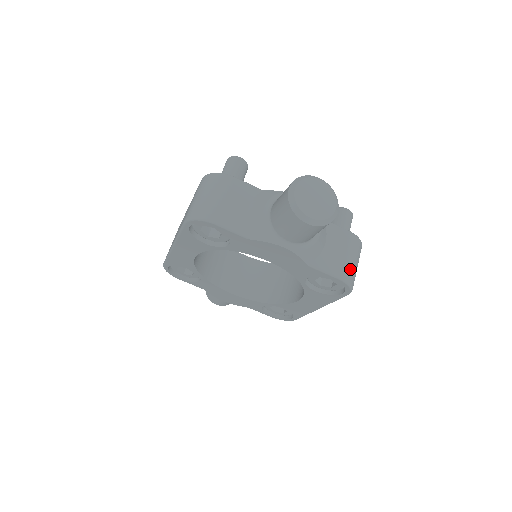
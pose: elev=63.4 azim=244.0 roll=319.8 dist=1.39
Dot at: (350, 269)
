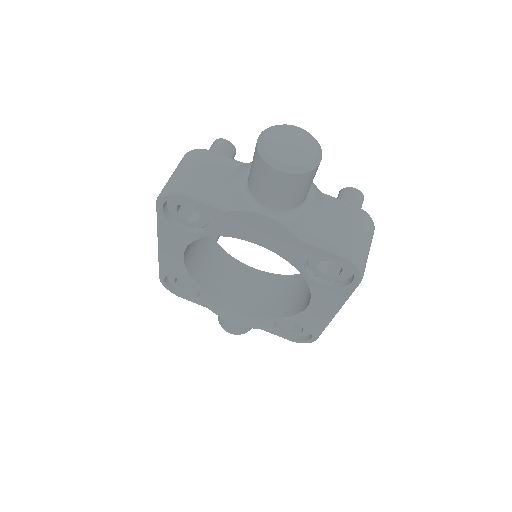
Dot at: (356, 246)
